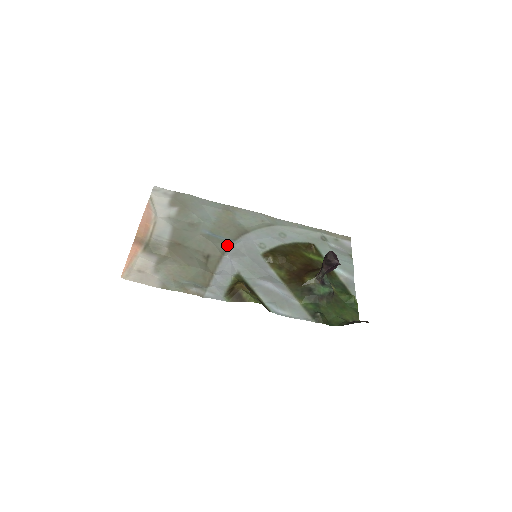
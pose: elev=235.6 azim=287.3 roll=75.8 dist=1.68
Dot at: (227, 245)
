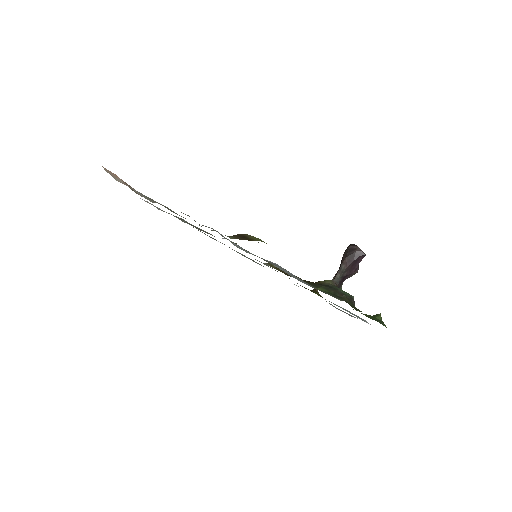
Dot at: occluded
